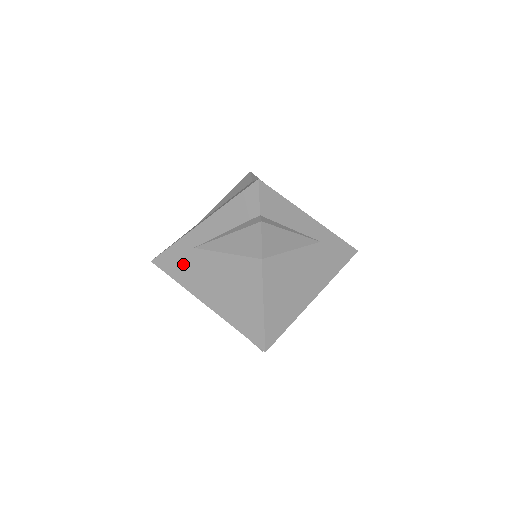
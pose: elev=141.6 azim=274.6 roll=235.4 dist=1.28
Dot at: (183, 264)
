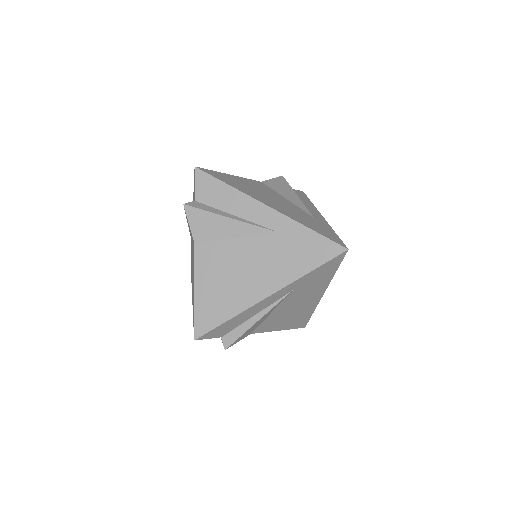
Dot at: (191, 259)
